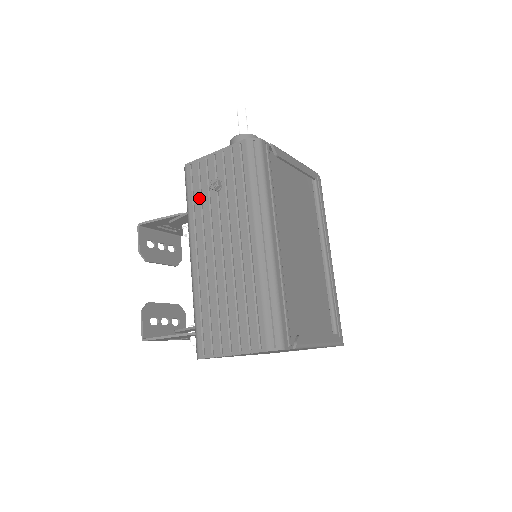
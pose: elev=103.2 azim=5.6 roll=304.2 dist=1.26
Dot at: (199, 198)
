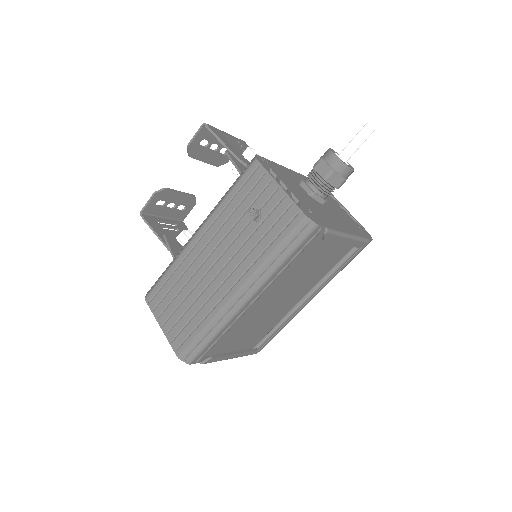
Dot at: (237, 203)
